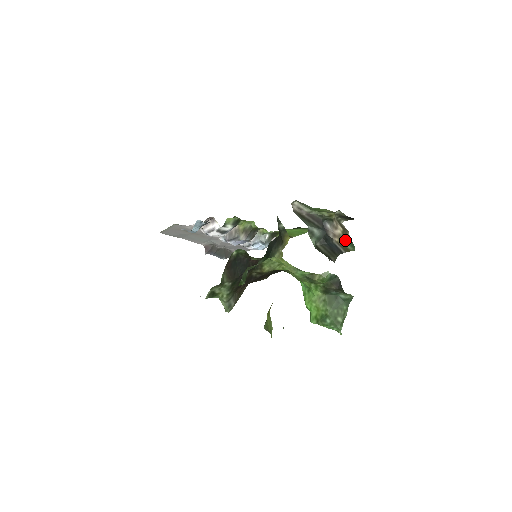
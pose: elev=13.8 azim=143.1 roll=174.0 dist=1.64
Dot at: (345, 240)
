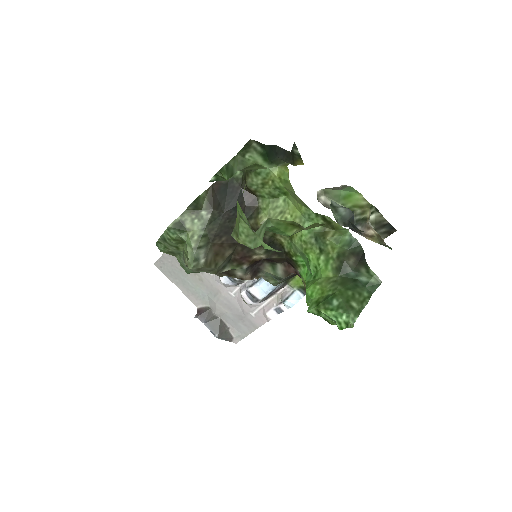
Dot at: occluded
